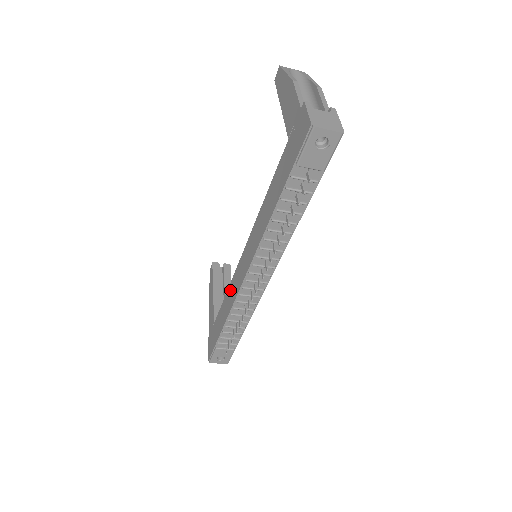
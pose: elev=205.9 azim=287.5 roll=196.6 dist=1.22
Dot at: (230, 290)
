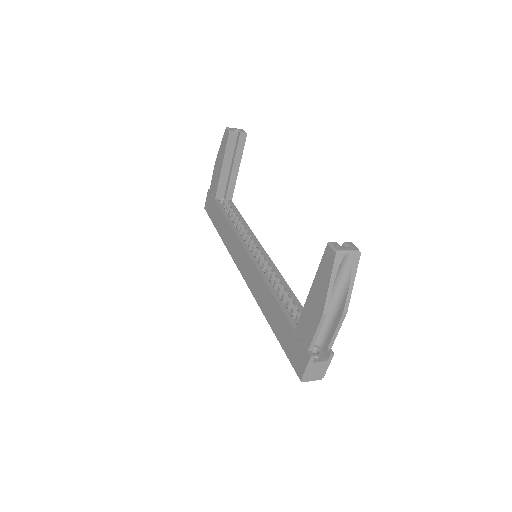
Dot at: (231, 235)
